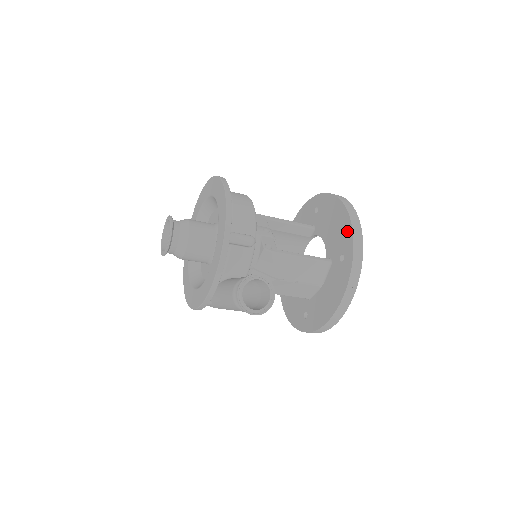
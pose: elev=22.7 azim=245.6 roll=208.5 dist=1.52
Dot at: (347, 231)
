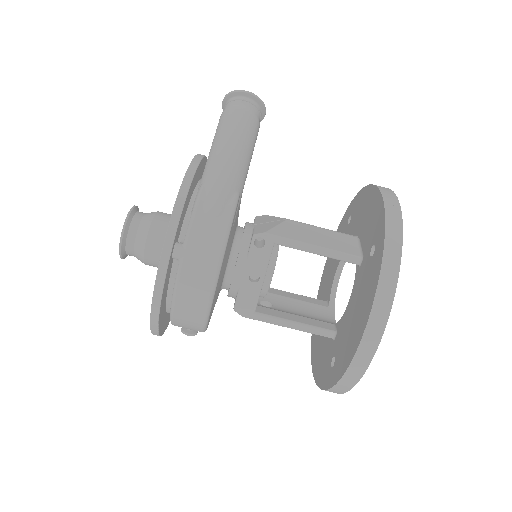
Dot at: (339, 230)
